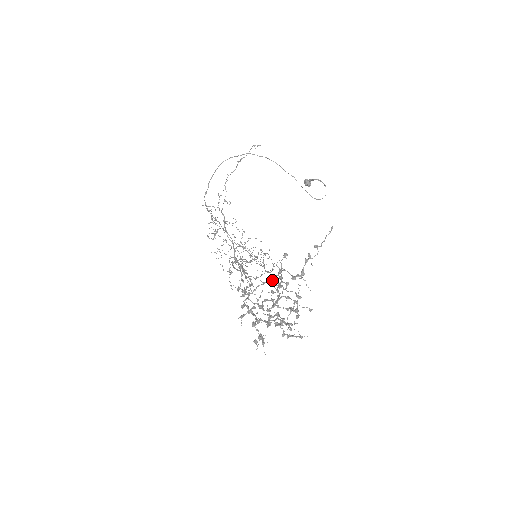
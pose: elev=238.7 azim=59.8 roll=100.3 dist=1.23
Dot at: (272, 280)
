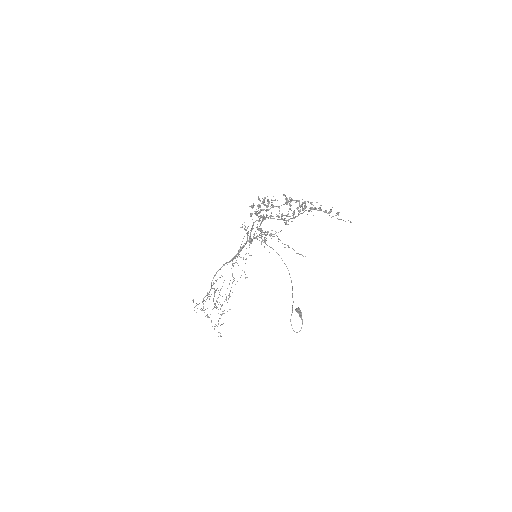
Dot at: occluded
